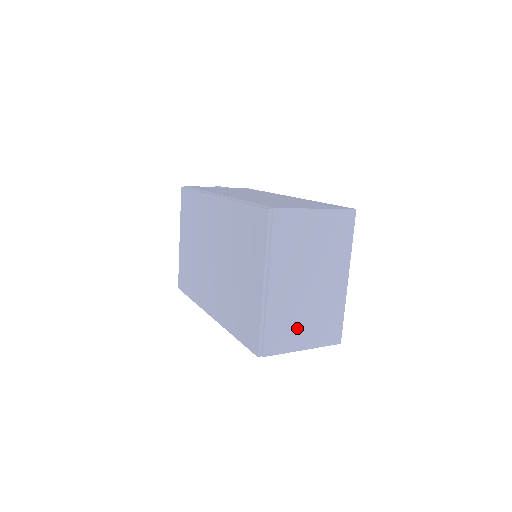
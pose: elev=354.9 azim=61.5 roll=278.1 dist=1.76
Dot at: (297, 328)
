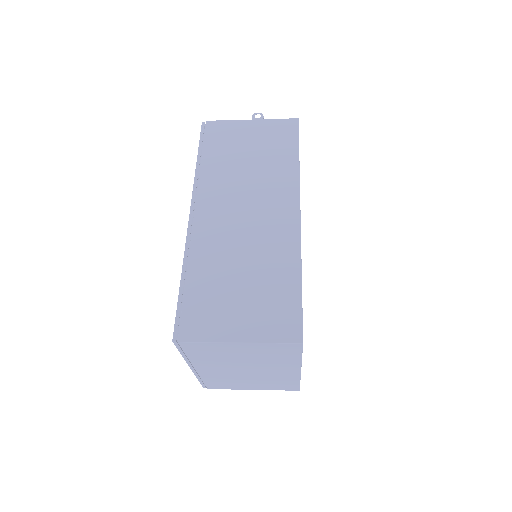
Dot at: (241, 383)
